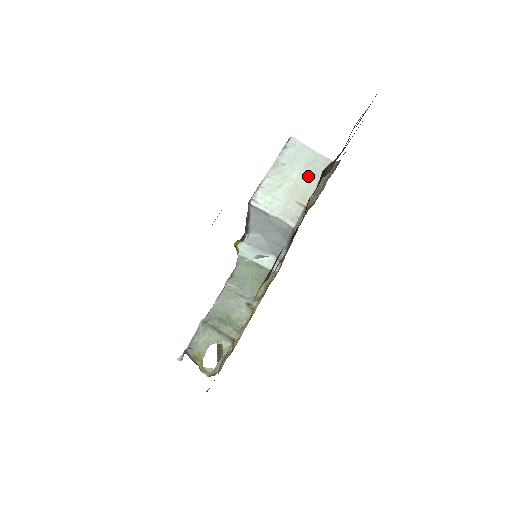
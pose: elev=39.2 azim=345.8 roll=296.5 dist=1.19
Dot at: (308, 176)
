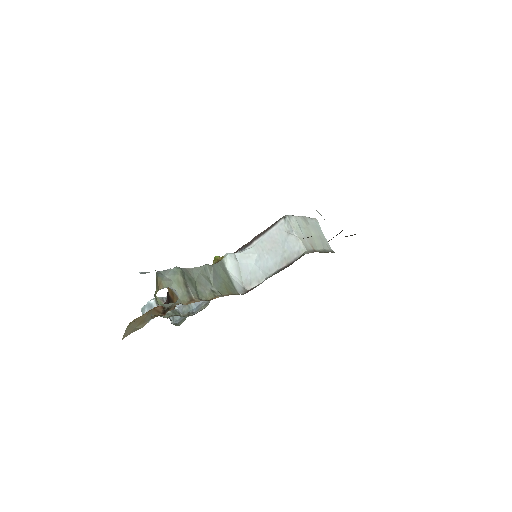
Dot at: (319, 241)
